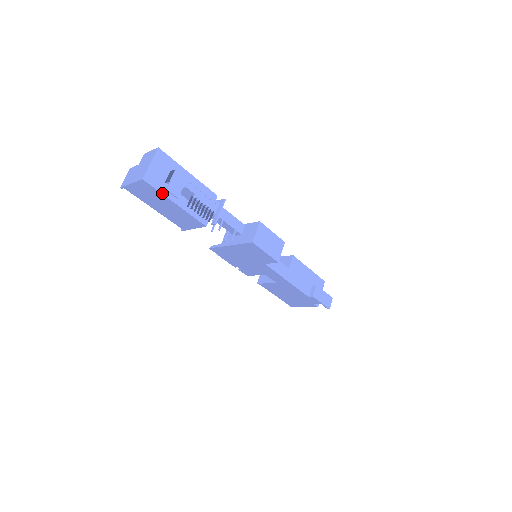
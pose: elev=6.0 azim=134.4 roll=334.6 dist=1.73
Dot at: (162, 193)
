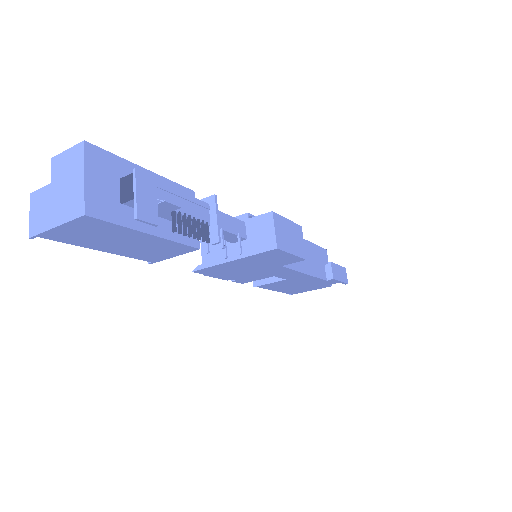
Dot at: (124, 225)
